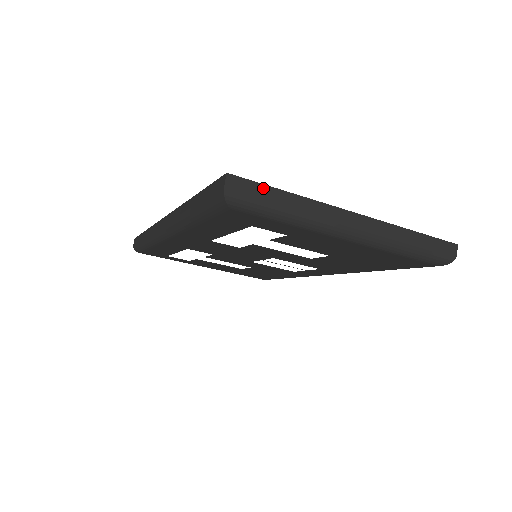
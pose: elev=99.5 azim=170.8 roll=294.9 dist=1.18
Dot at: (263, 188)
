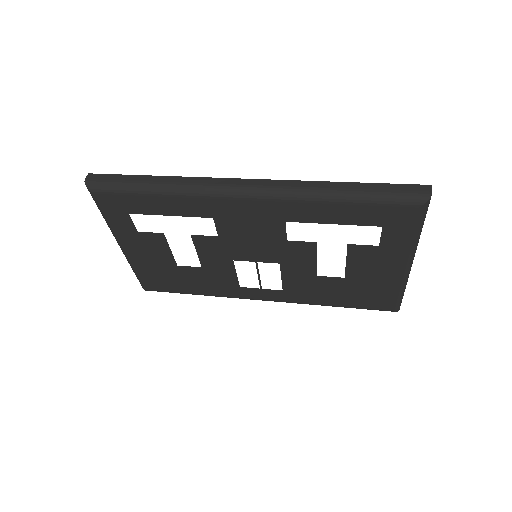
Dot at: occluded
